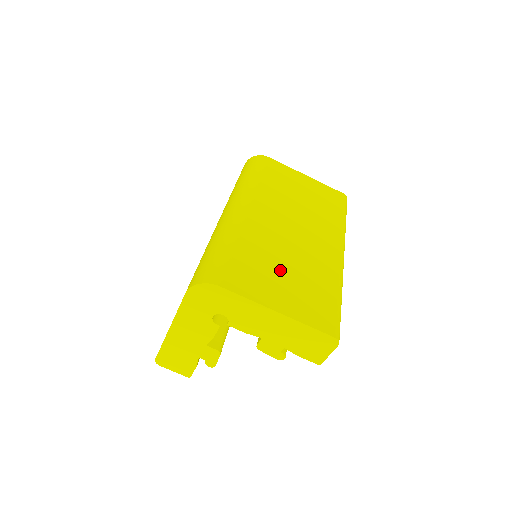
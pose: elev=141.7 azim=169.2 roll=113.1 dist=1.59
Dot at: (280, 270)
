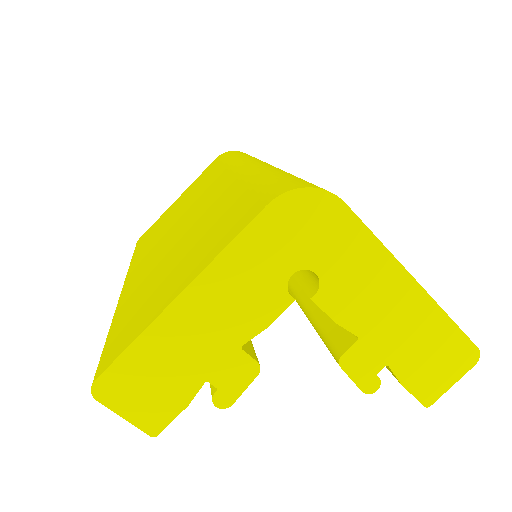
Dot at: occluded
